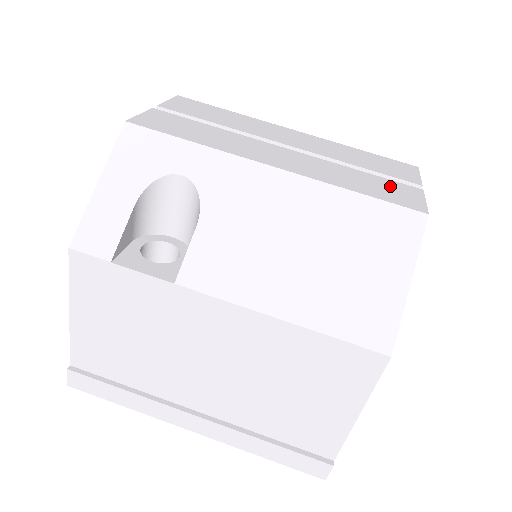
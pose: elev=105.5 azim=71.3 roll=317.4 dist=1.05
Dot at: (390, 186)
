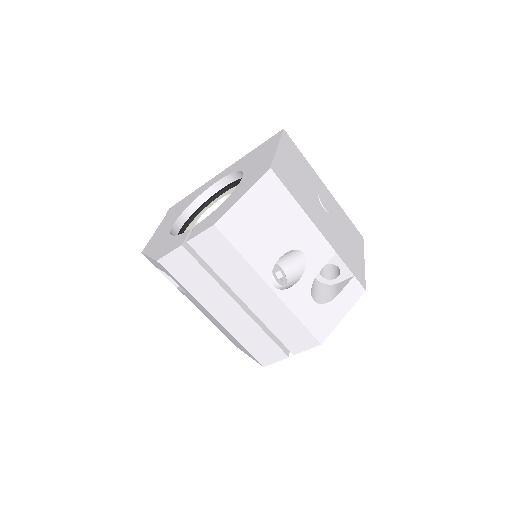
Dot at: (269, 349)
